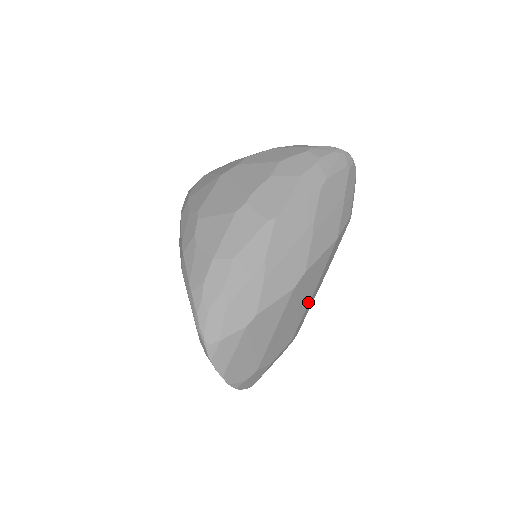
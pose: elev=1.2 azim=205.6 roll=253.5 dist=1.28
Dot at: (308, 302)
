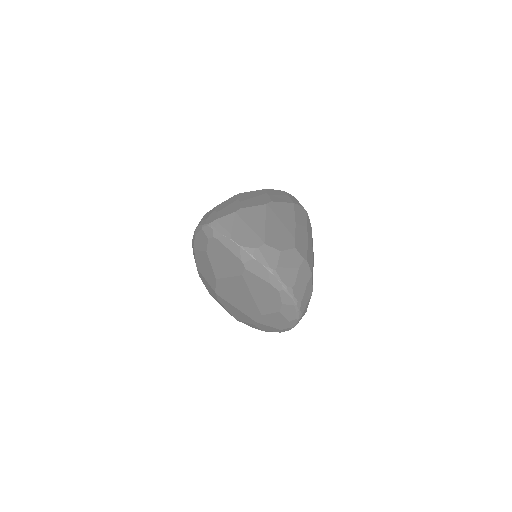
Dot at: (293, 228)
